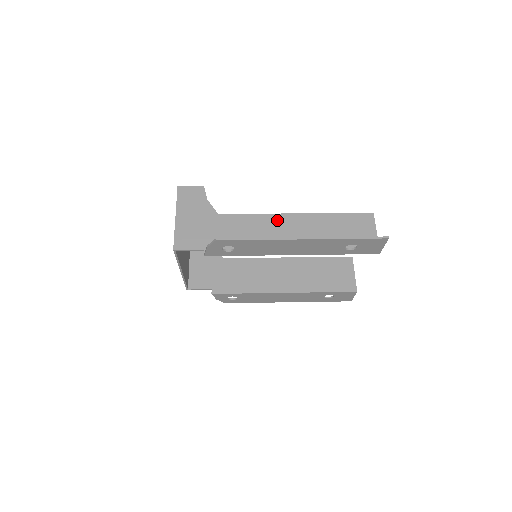
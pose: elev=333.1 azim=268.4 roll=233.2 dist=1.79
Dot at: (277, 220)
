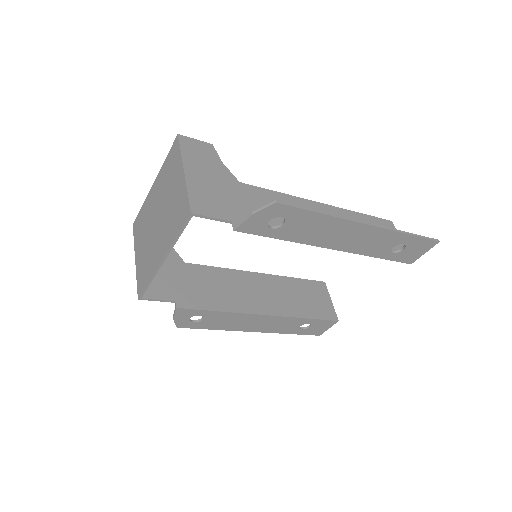
Dot at: (308, 206)
